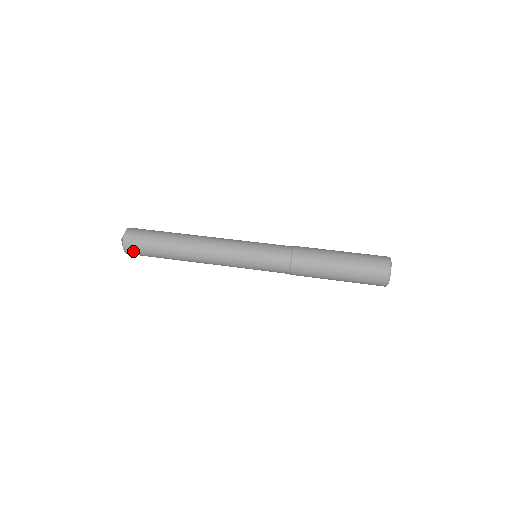
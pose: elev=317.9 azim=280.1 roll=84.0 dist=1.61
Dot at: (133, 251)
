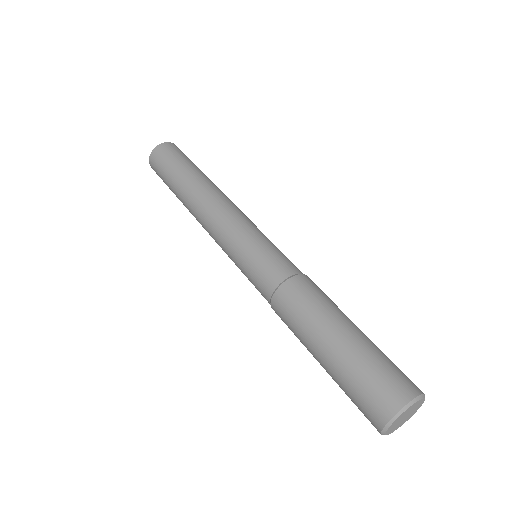
Dot at: (155, 169)
